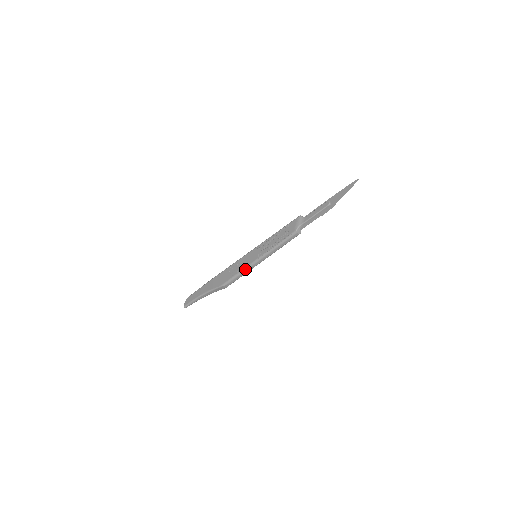
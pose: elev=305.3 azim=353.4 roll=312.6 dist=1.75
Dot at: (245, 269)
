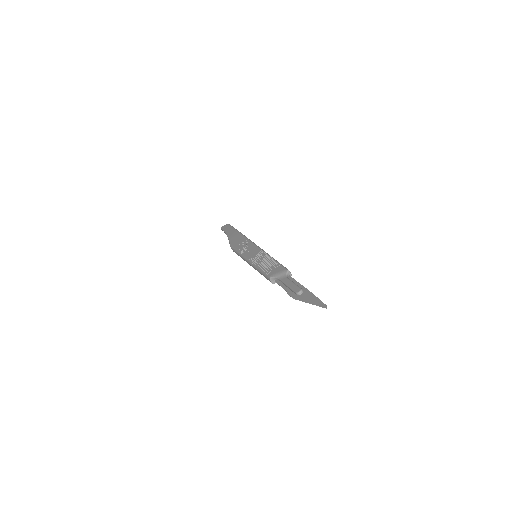
Dot at: (241, 255)
